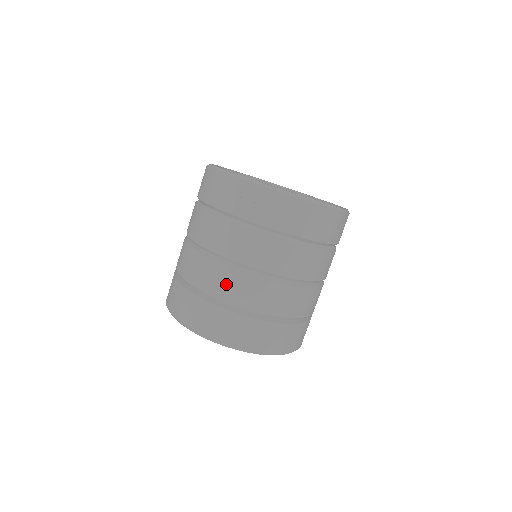
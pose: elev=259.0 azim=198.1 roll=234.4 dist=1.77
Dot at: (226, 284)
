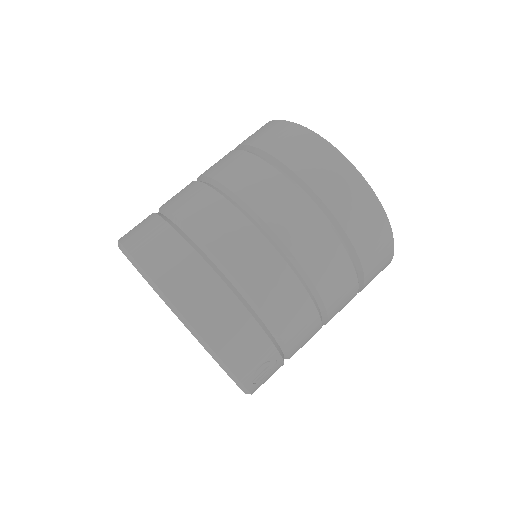
Dot at: occluded
